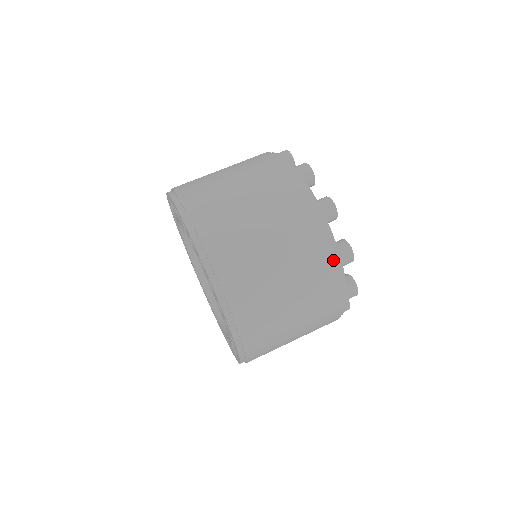
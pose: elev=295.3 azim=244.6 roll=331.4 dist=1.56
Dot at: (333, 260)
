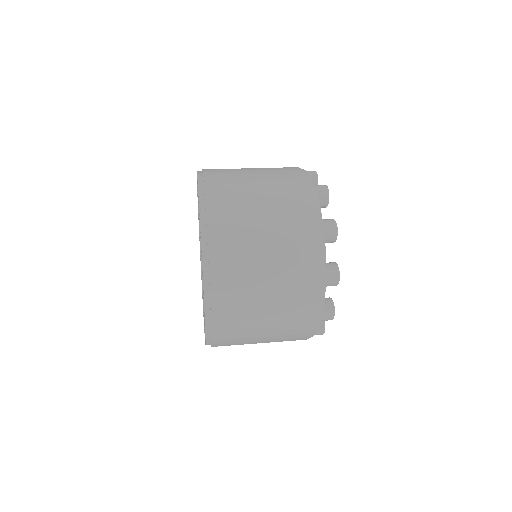
Dot at: (315, 222)
